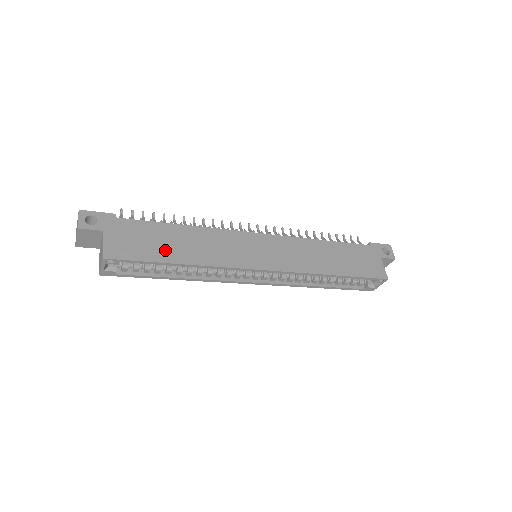
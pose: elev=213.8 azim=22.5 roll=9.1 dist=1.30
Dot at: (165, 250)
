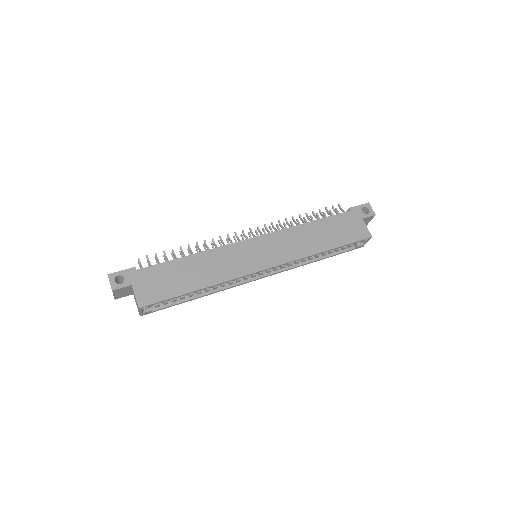
Dot at: (183, 283)
